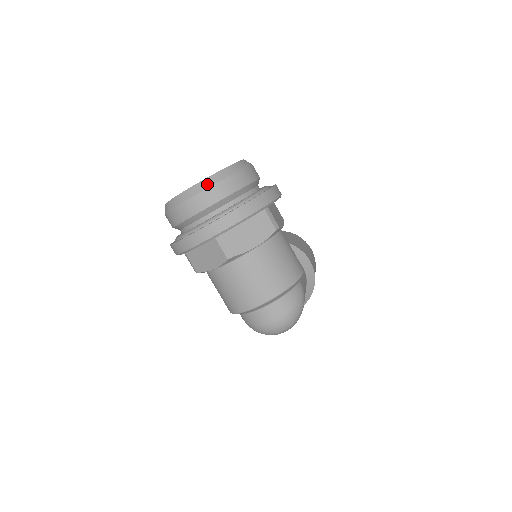
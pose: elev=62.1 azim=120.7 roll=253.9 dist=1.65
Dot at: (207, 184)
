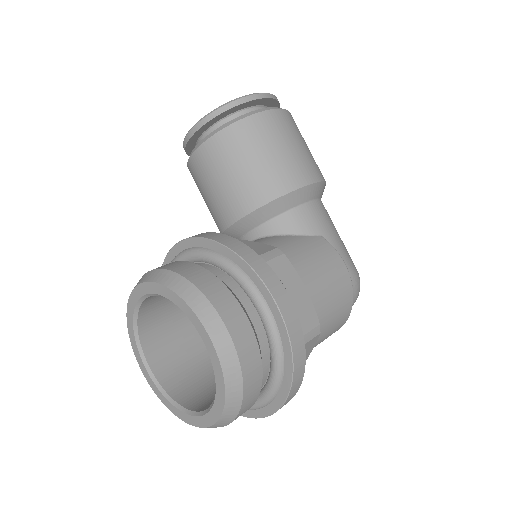
Dot at: (225, 423)
